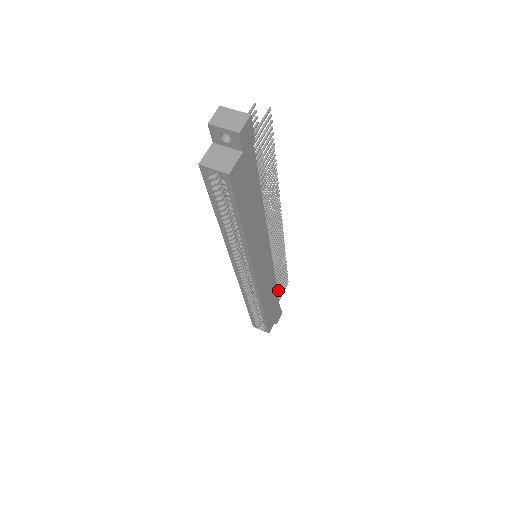
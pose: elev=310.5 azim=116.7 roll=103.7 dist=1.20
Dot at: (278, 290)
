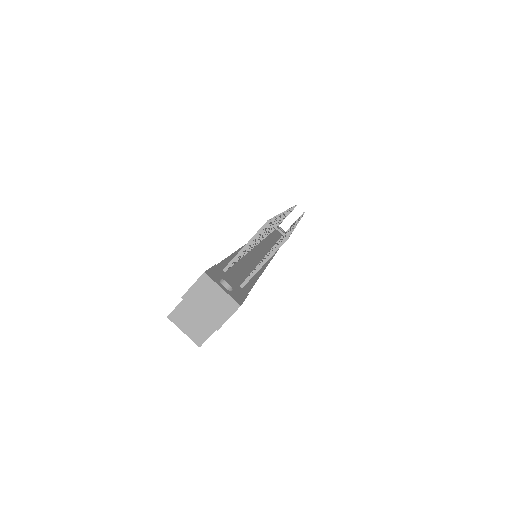
Dot at: occluded
